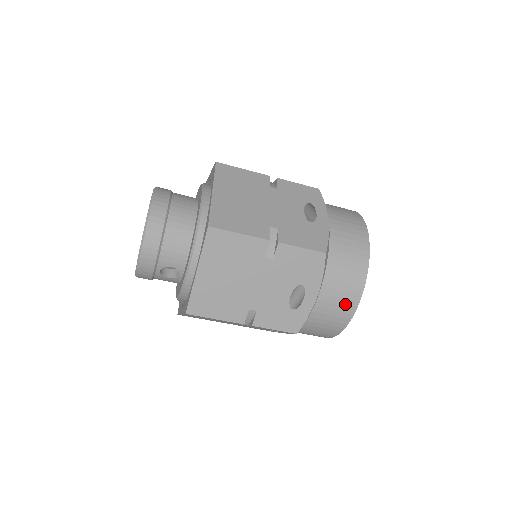
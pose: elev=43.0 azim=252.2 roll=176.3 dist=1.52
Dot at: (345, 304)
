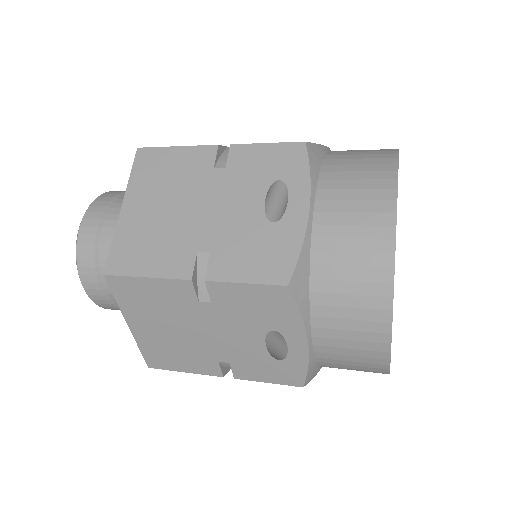
Dot at: (365, 348)
